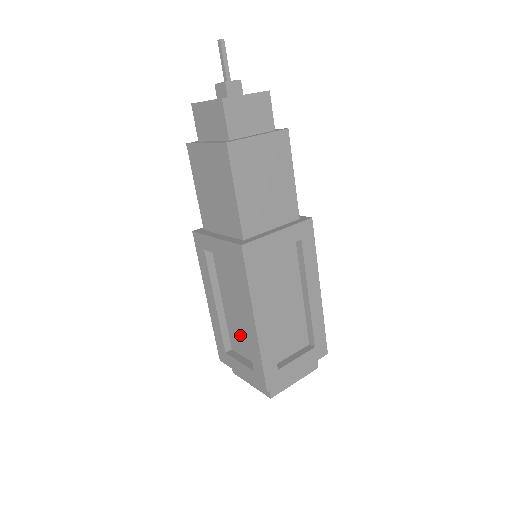
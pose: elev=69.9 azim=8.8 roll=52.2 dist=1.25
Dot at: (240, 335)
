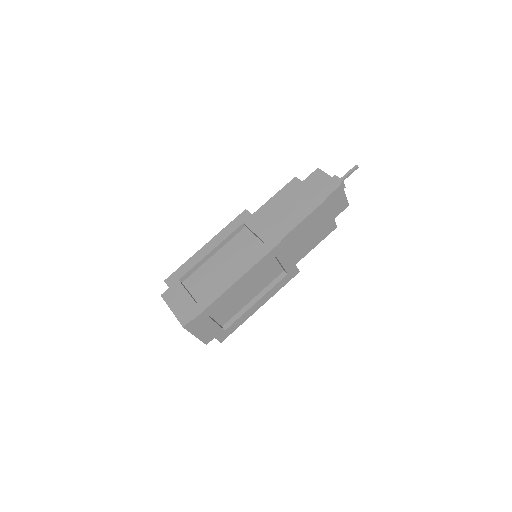
Dot at: (205, 280)
